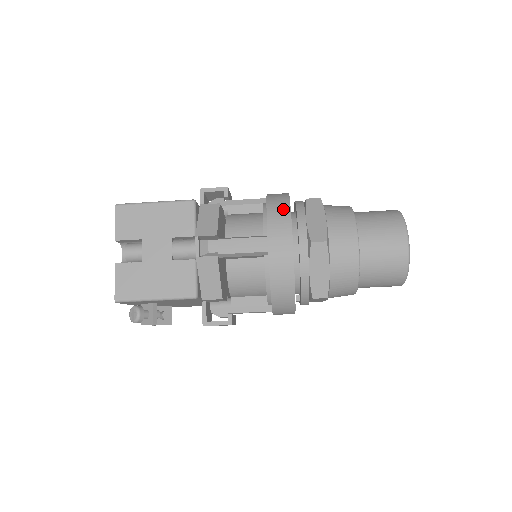
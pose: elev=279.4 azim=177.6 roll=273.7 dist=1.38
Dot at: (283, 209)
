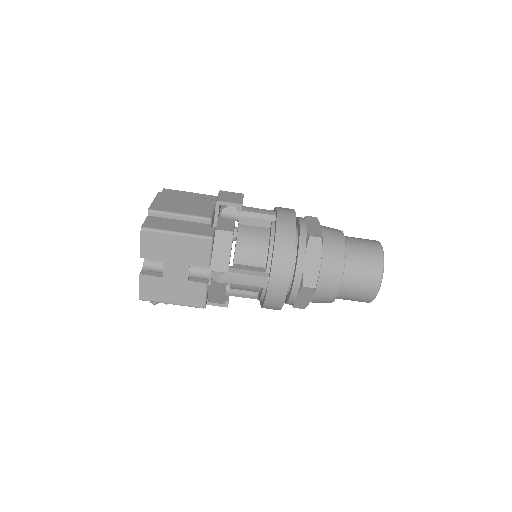
Dot at: (287, 256)
